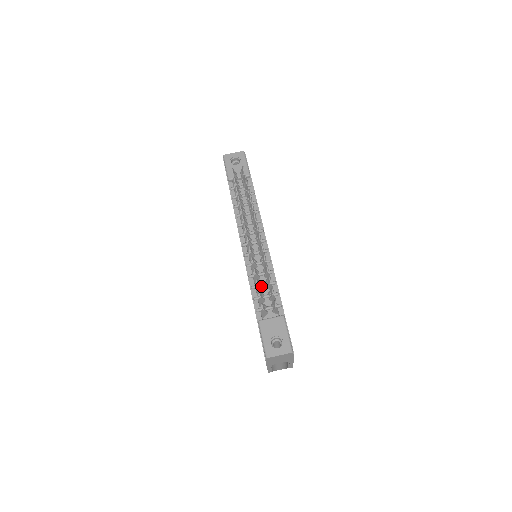
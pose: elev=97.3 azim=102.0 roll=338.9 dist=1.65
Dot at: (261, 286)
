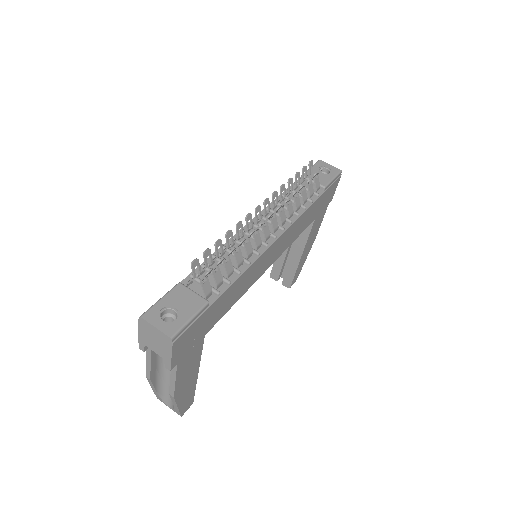
Dot at: (222, 262)
